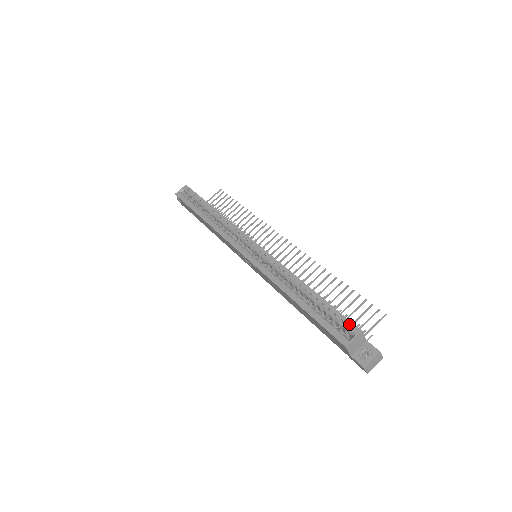
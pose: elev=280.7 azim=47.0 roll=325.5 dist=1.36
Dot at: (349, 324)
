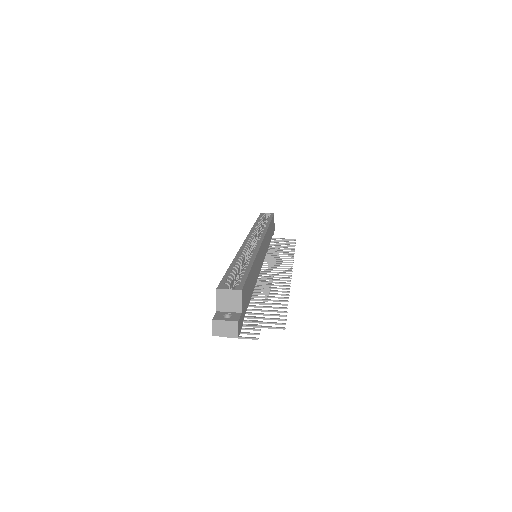
Dot at: (241, 284)
